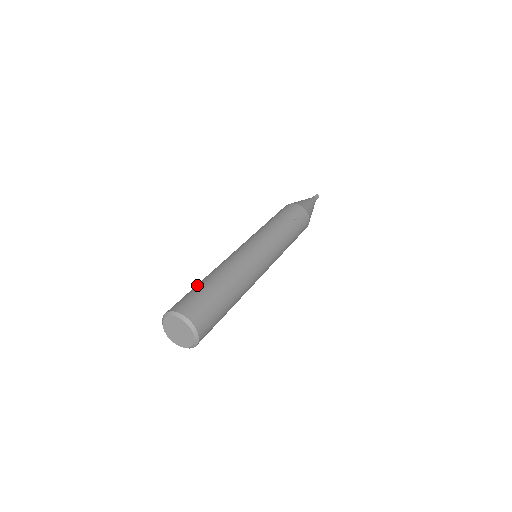
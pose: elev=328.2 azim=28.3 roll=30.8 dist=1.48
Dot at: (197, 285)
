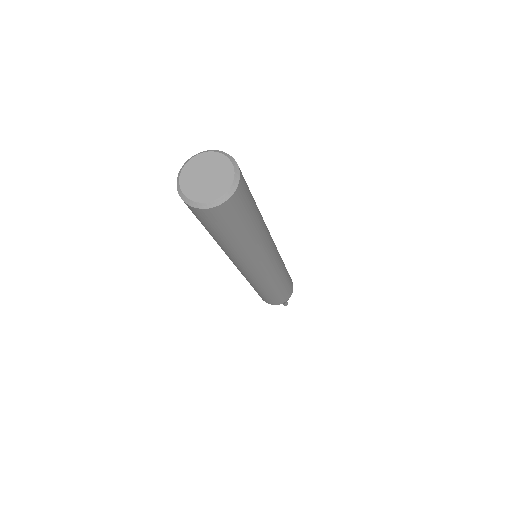
Dot at: occluded
